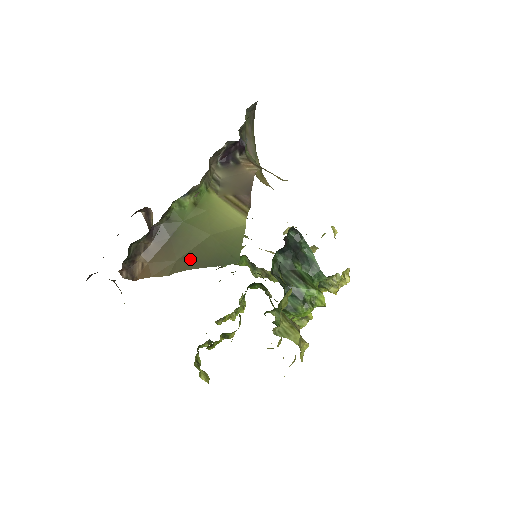
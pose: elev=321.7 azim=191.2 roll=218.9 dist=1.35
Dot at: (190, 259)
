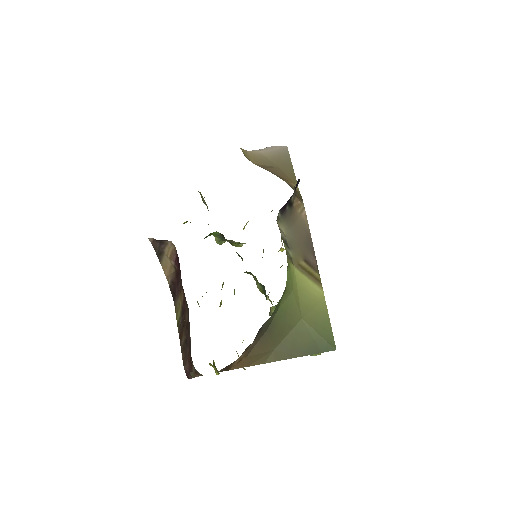
Dot at: (288, 348)
